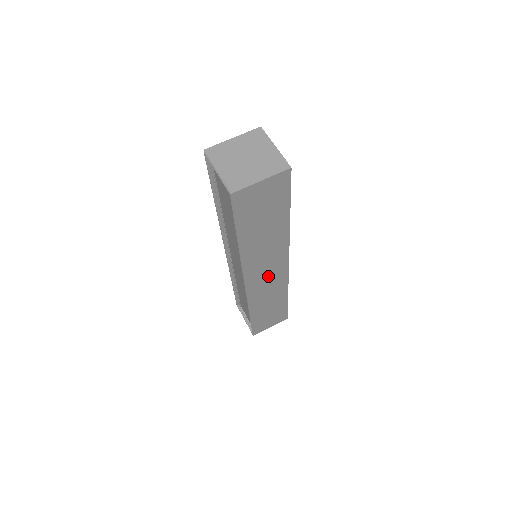
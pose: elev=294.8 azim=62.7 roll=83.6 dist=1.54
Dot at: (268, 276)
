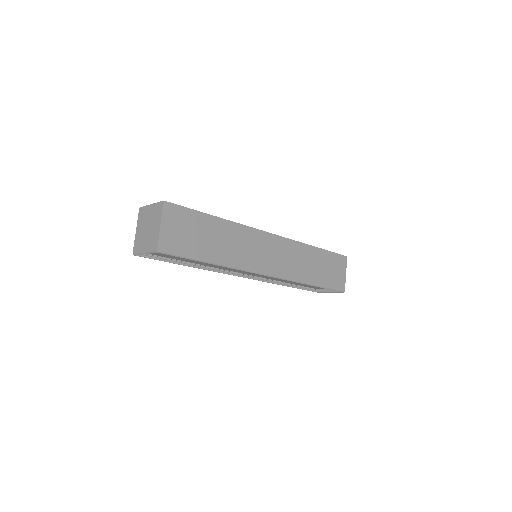
Dot at: (273, 255)
